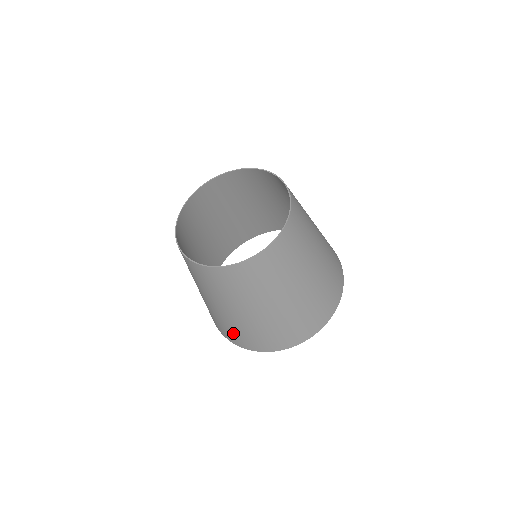
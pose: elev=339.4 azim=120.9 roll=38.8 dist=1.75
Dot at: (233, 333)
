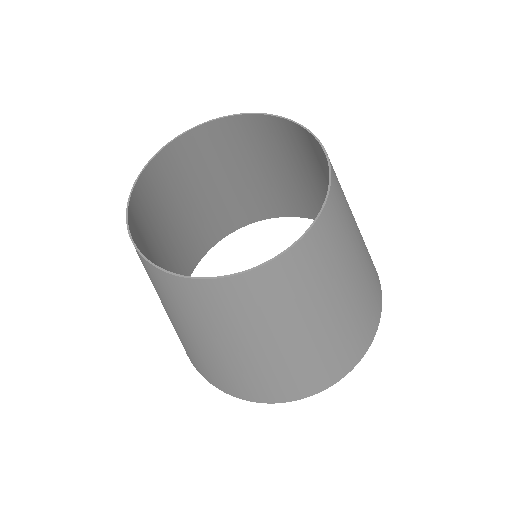
Dot at: (228, 380)
